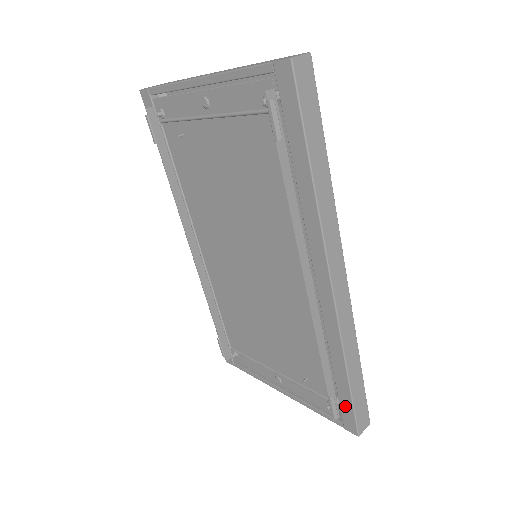
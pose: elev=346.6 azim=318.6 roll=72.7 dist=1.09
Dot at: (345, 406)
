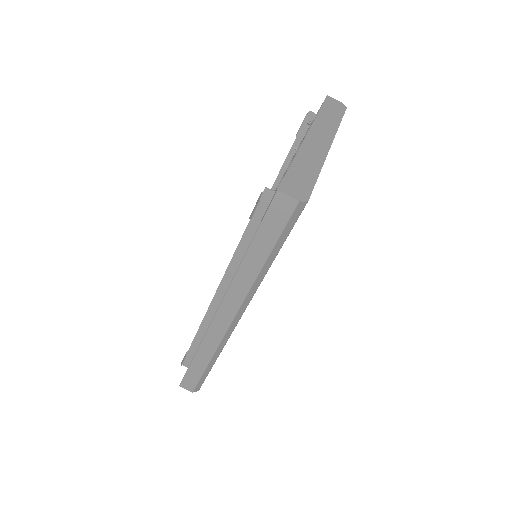
Dot at: occluded
